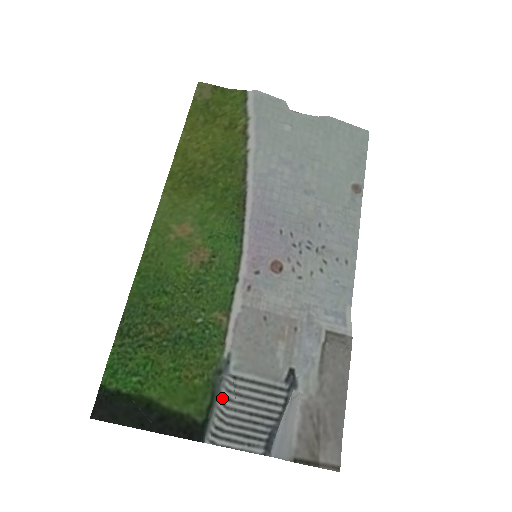
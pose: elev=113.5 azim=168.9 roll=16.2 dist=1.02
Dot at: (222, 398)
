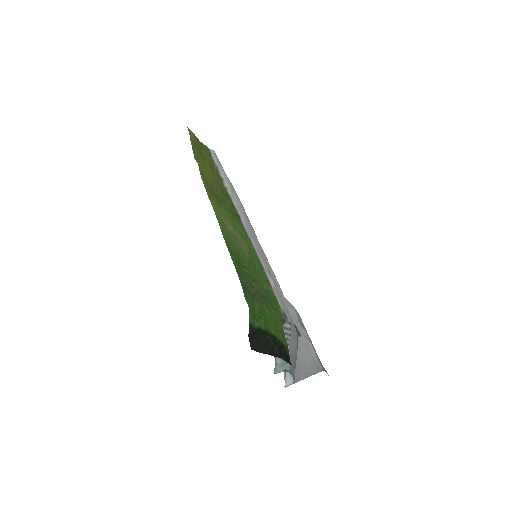
Dot at: occluded
